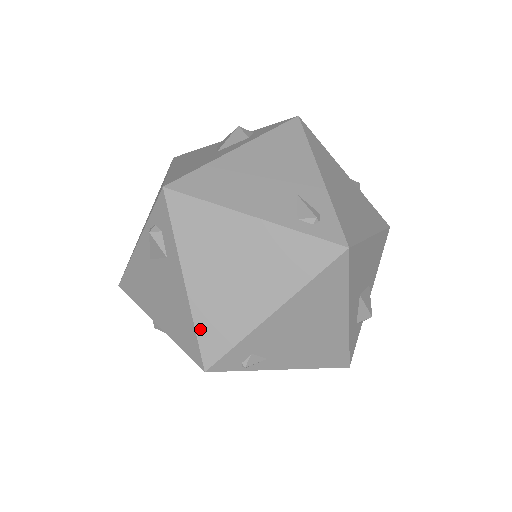
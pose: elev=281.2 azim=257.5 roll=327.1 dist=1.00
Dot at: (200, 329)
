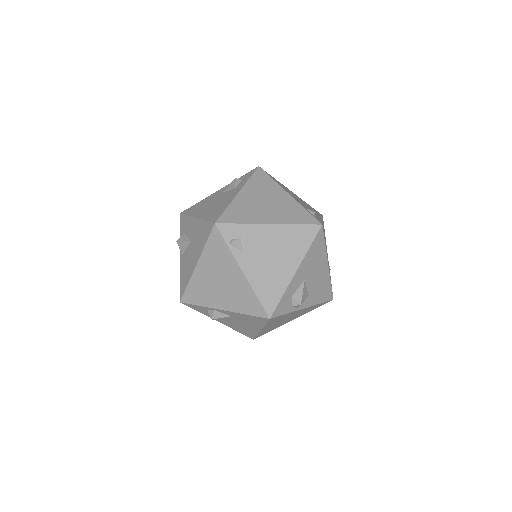
Dot at: (229, 209)
